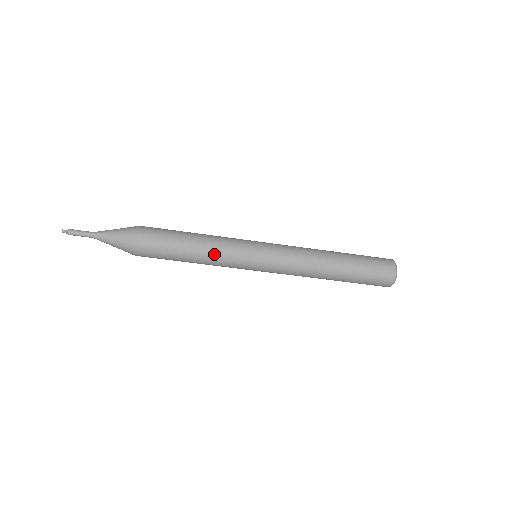
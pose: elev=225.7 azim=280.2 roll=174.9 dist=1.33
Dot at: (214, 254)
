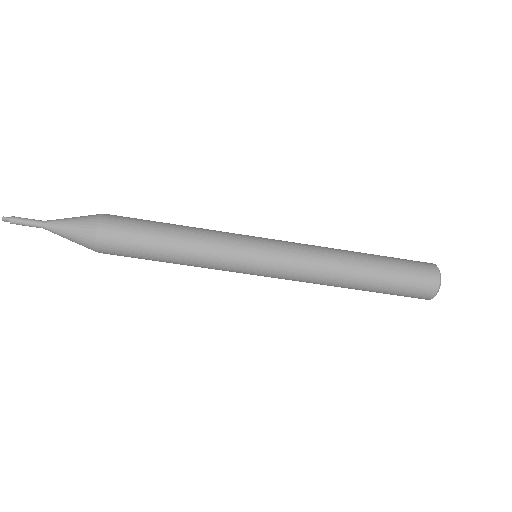
Dot at: (201, 244)
